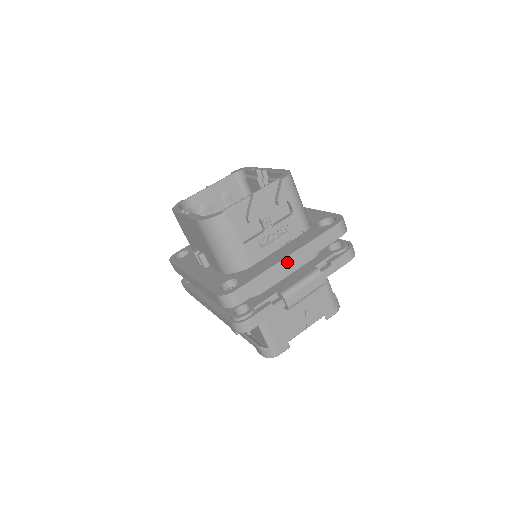
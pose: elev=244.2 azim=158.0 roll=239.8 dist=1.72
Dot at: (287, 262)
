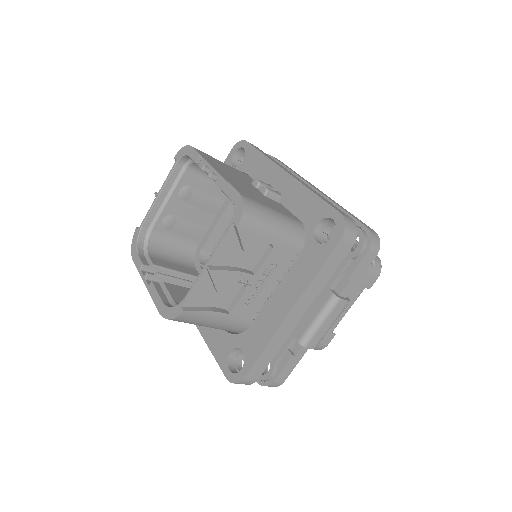
Dot at: (290, 318)
